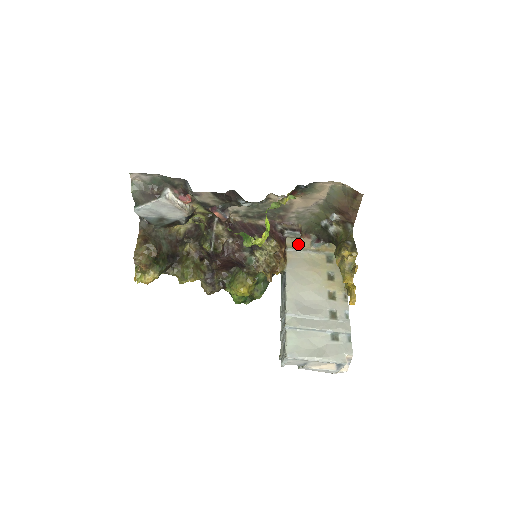
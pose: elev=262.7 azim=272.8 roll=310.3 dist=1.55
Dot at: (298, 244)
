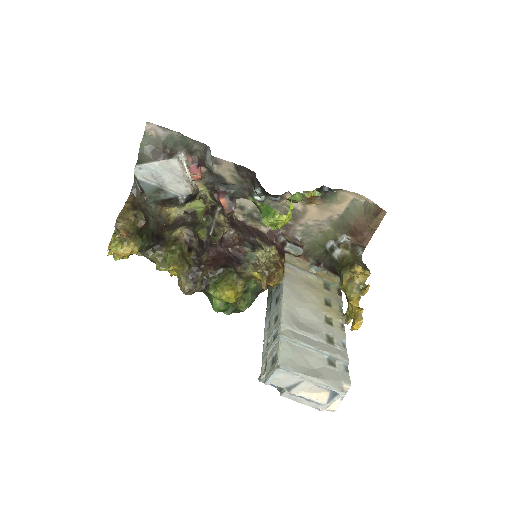
Dot at: (297, 262)
